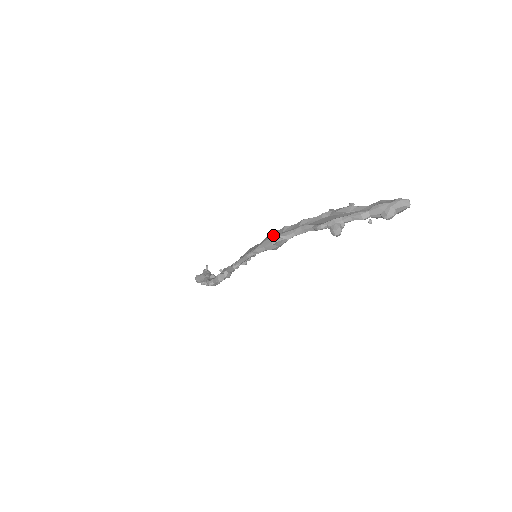
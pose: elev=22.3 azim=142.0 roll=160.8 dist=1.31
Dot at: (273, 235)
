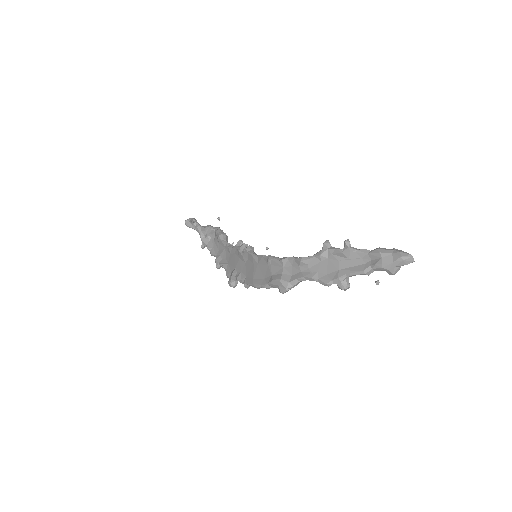
Dot at: (279, 284)
